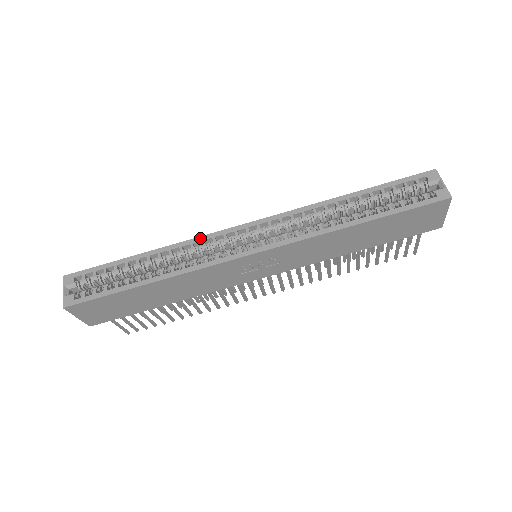
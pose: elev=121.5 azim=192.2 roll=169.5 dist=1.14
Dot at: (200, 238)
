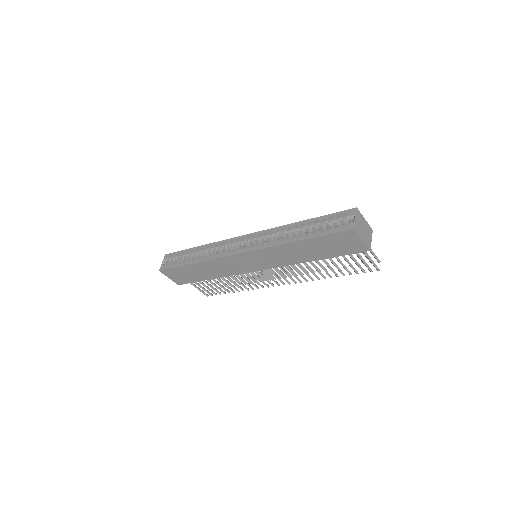
Dot at: (223, 241)
